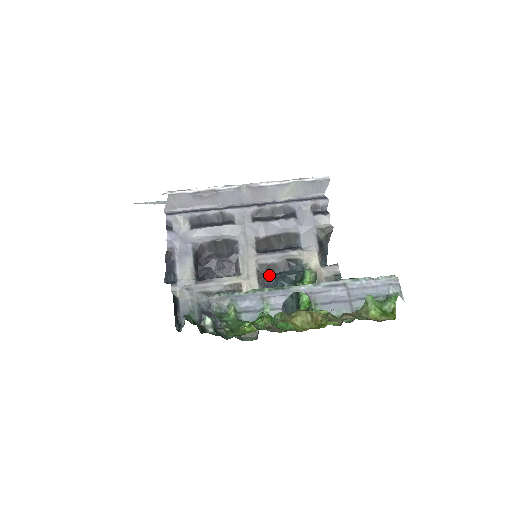
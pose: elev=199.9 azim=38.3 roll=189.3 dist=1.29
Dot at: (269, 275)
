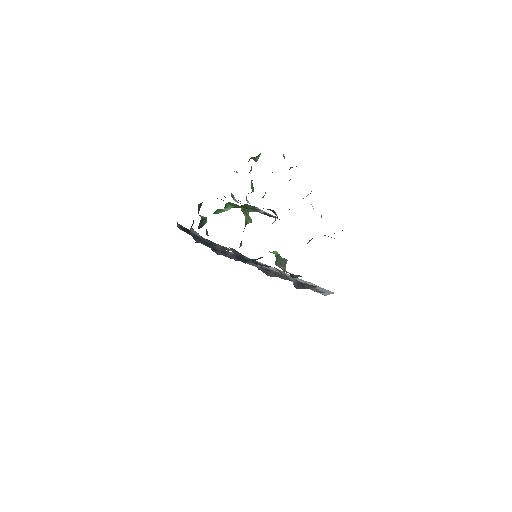
Dot at: occluded
